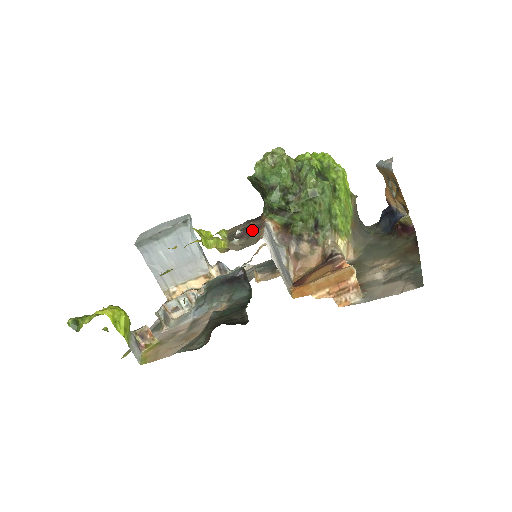
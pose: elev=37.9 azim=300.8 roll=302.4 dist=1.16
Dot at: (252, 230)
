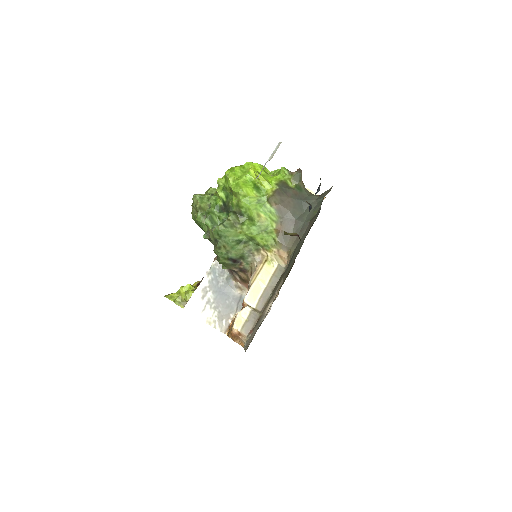
Dot at: (200, 281)
